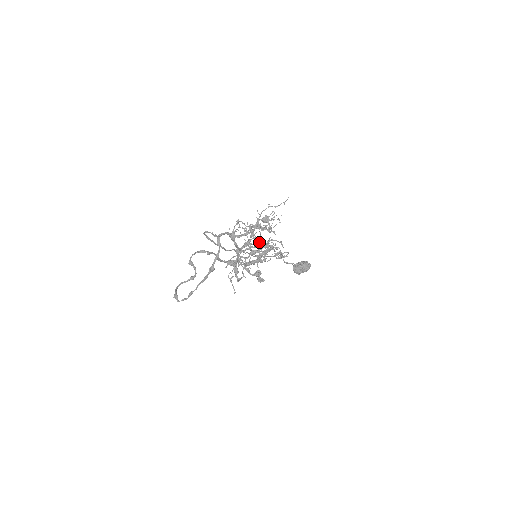
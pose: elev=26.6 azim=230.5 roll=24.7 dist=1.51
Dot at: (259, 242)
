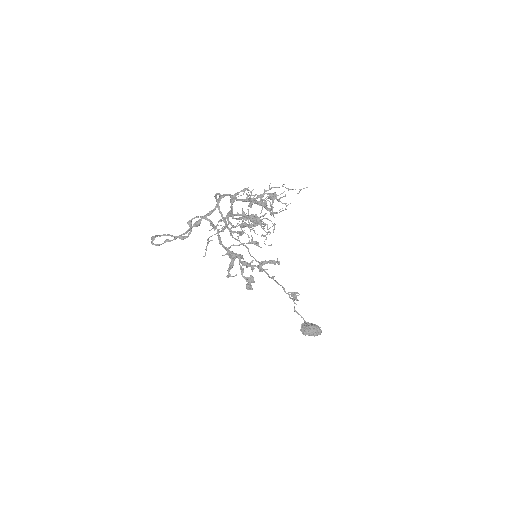
Dot at: occluded
